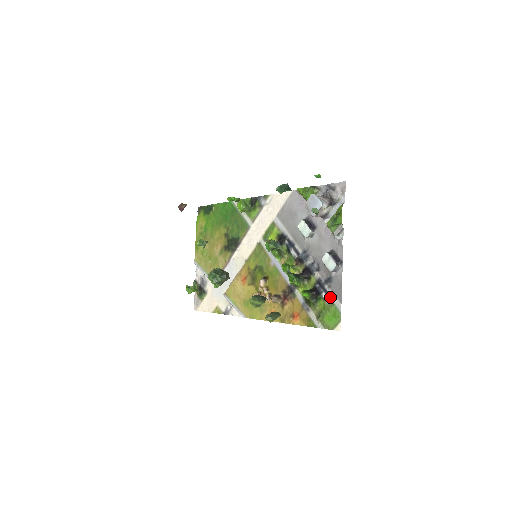
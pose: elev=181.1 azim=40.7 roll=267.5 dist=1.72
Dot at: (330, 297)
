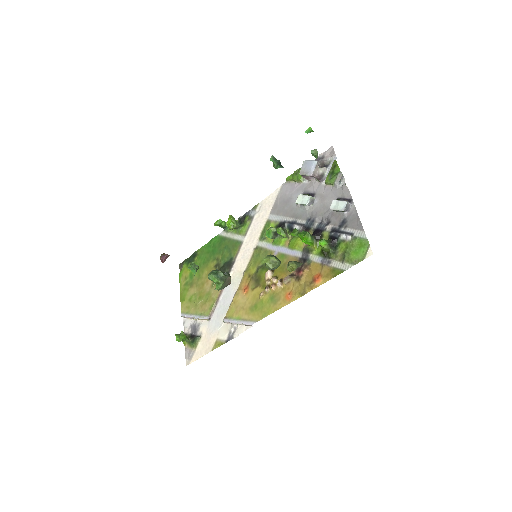
Dot at: (350, 234)
